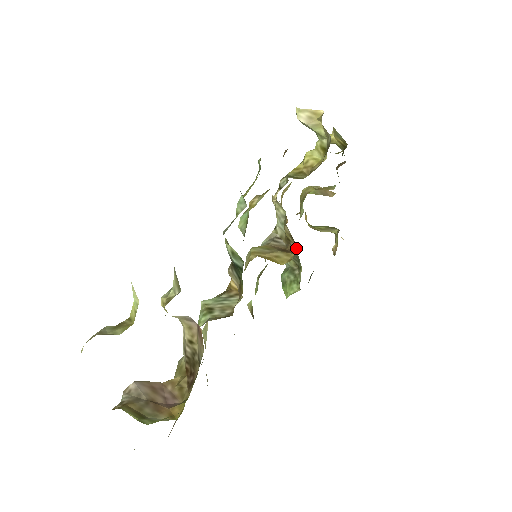
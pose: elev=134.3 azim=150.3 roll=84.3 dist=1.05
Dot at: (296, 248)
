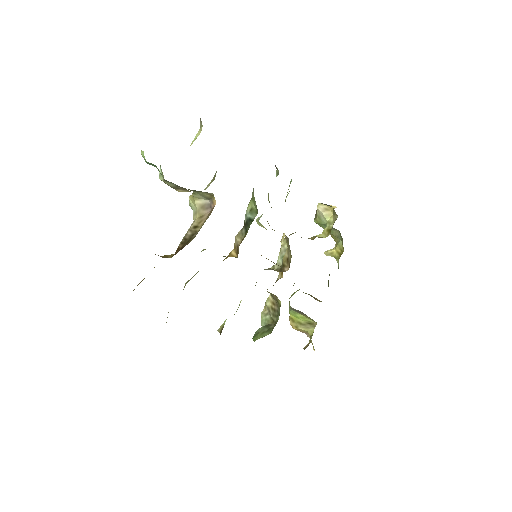
Dot at: (288, 269)
